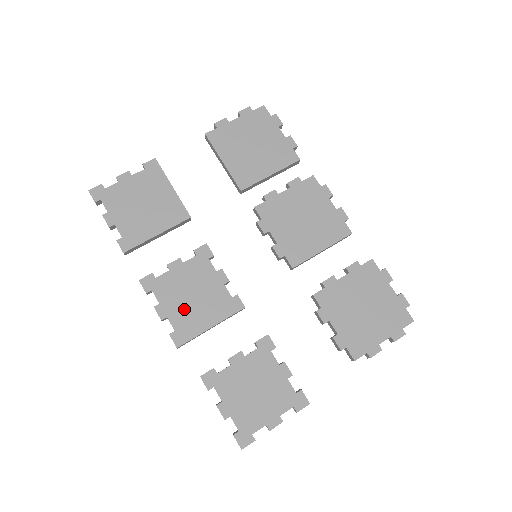
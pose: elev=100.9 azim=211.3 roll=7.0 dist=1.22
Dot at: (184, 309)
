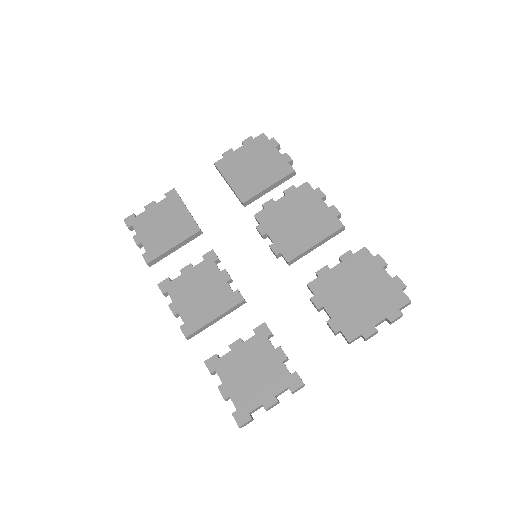
Dot at: (192, 305)
